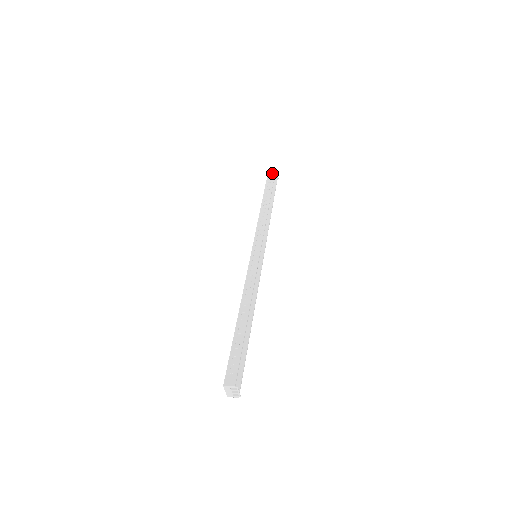
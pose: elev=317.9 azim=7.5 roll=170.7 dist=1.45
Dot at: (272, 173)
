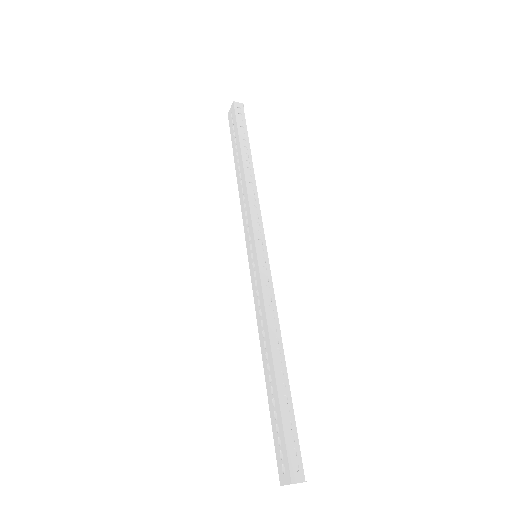
Dot at: (240, 109)
